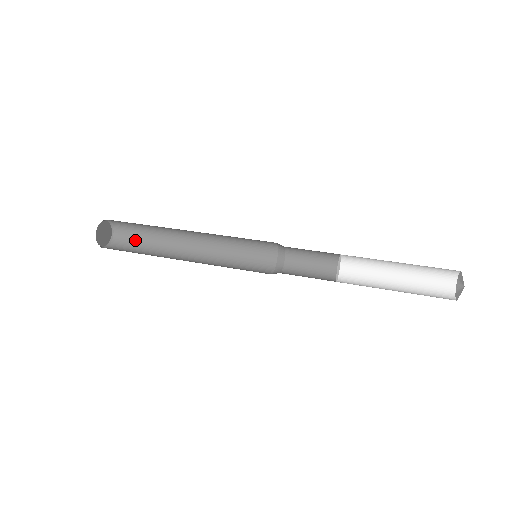
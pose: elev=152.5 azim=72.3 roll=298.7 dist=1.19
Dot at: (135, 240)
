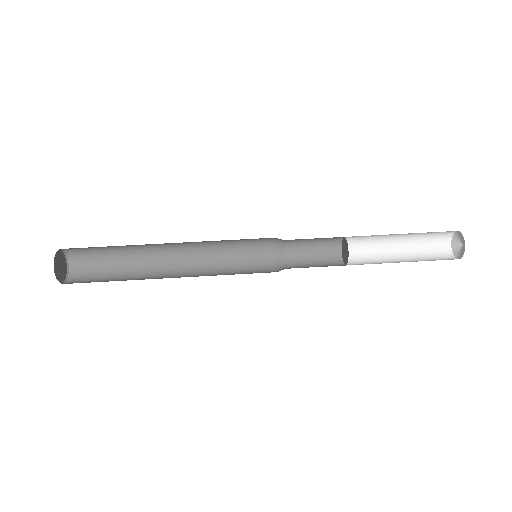
Dot at: (99, 262)
